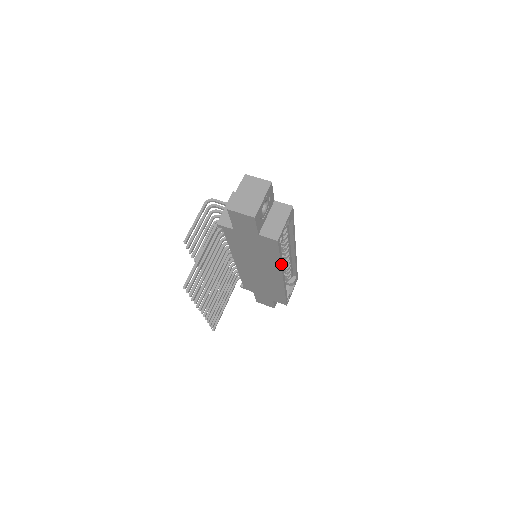
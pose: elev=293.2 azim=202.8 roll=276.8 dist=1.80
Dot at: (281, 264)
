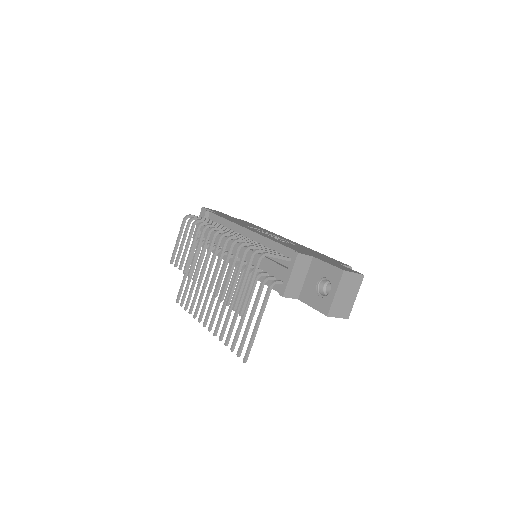
Dot at: occluded
